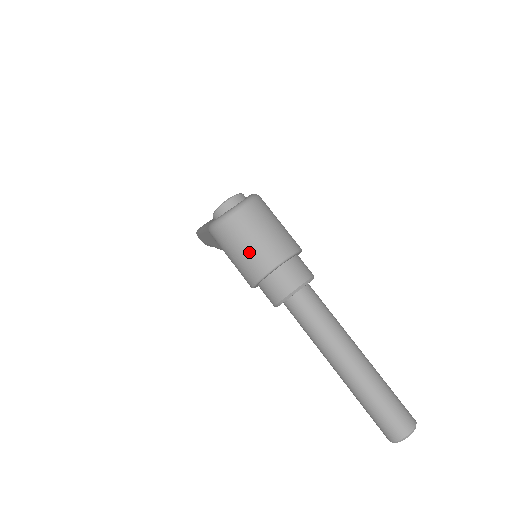
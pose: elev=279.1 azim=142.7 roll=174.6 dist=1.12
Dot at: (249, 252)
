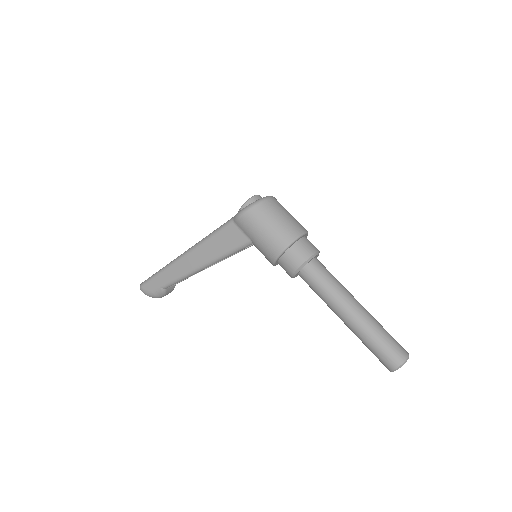
Dot at: (284, 222)
